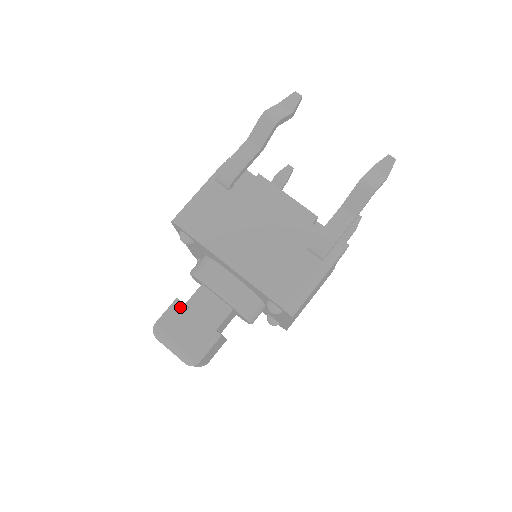
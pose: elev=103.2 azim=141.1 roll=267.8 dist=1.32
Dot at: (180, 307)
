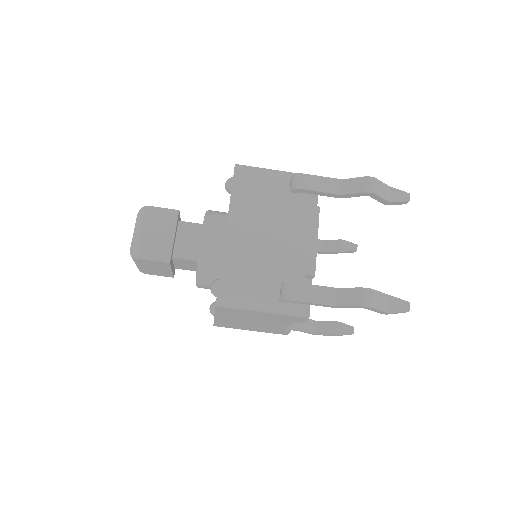
Dot at: (173, 217)
